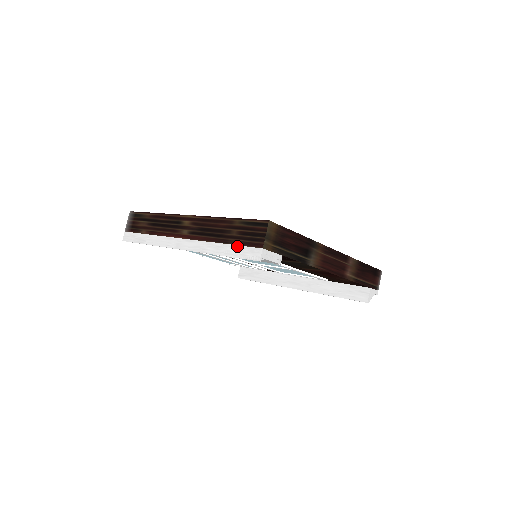
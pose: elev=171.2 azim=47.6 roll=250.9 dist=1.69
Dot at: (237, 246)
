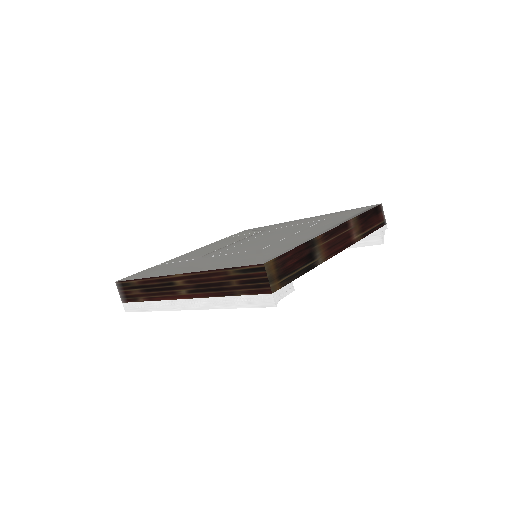
Dot at: (244, 296)
